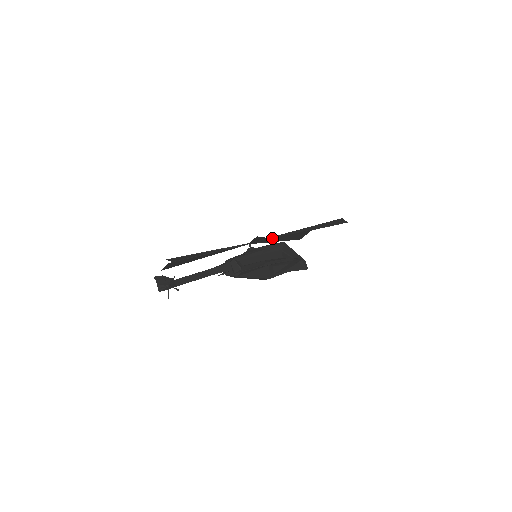
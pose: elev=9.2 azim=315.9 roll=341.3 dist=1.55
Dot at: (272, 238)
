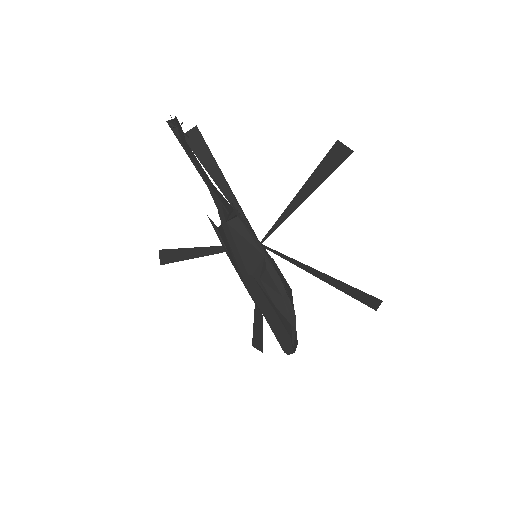
Dot at: (295, 208)
